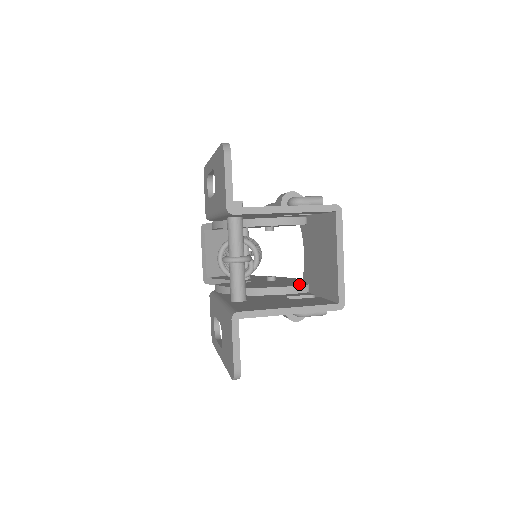
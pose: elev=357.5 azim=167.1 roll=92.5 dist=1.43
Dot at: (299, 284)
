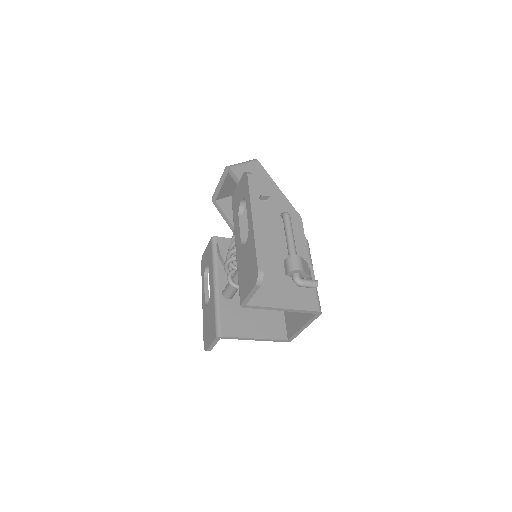
Dot at: occluded
